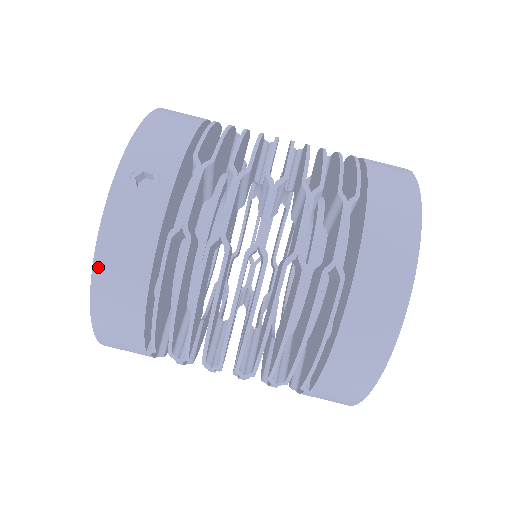
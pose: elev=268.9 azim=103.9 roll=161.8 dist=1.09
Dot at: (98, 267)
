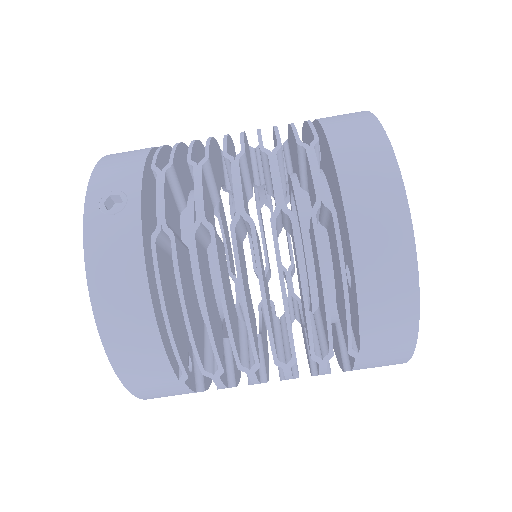
Dot at: (96, 299)
